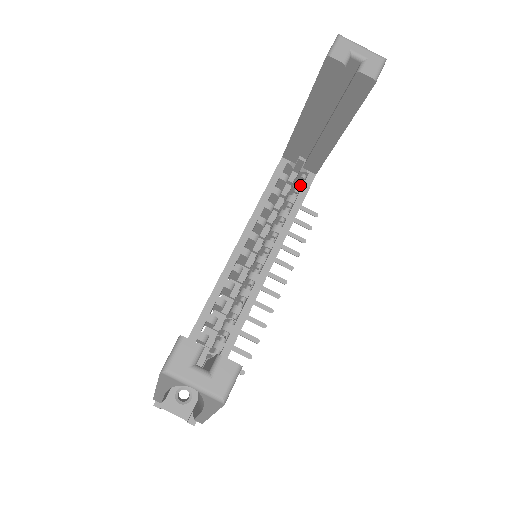
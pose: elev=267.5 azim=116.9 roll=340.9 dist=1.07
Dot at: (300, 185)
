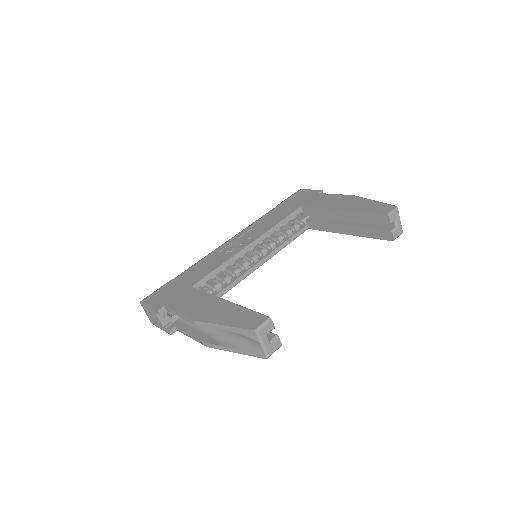
Dot at: (298, 229)
